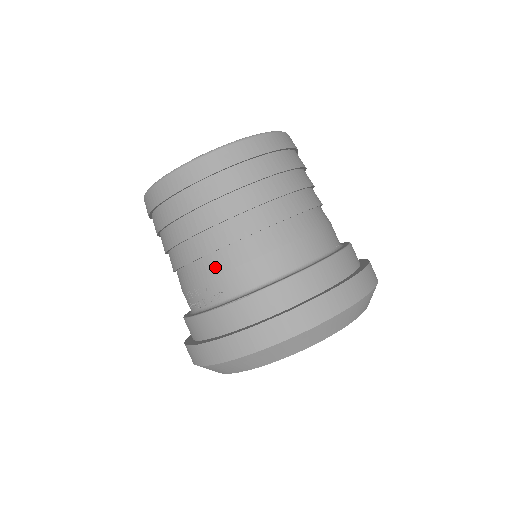
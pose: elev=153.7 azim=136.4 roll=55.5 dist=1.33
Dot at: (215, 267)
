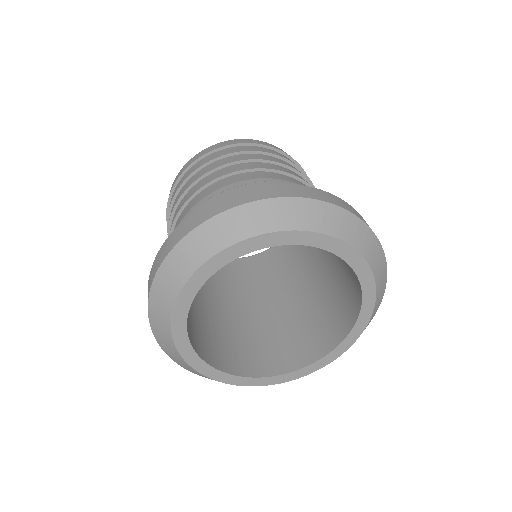
Dot at: (190, 207)
